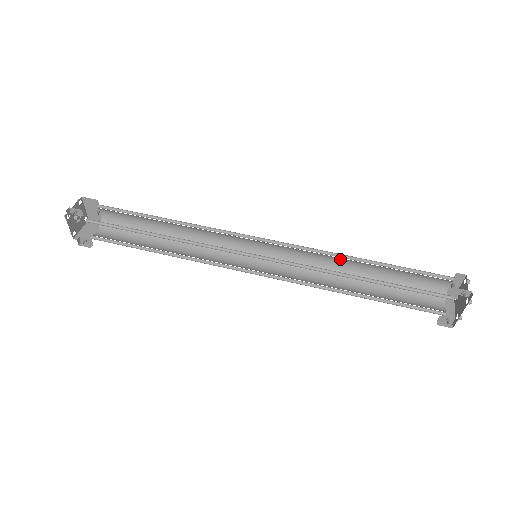
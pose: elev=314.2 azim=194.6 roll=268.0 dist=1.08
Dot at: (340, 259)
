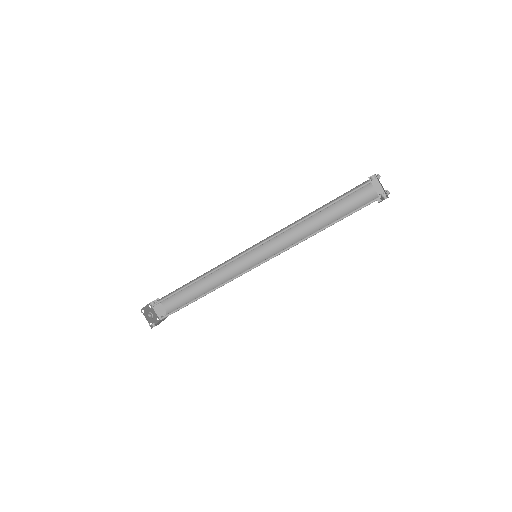
Dot at: occluded
